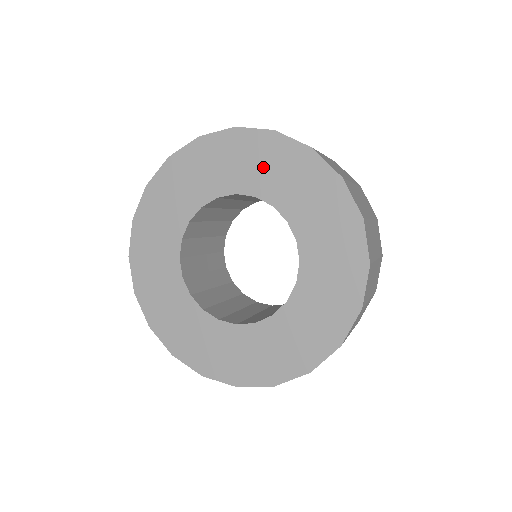
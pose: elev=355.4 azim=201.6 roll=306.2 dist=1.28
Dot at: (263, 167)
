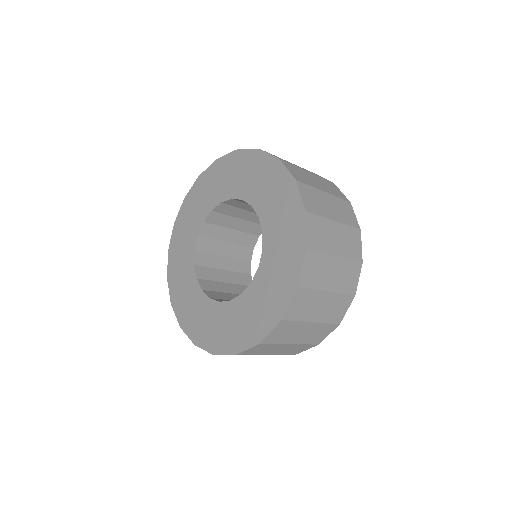
Dot at: (219, 183)
